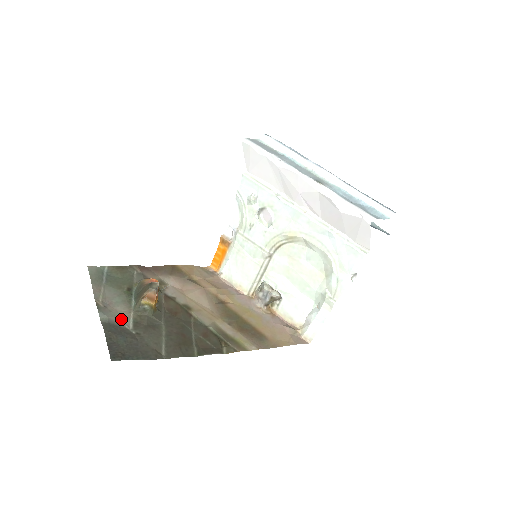
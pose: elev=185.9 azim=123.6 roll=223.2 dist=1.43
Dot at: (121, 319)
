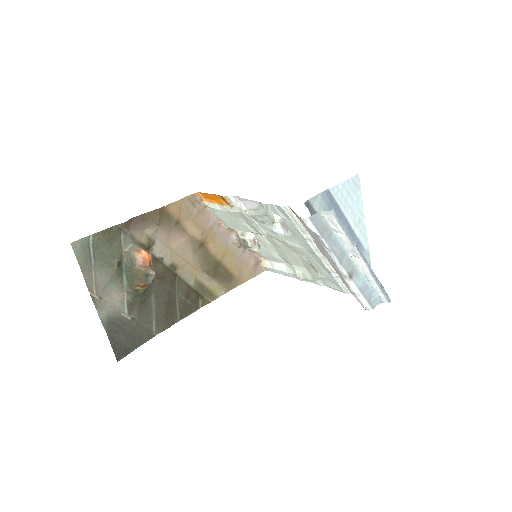
Dot at: (117, 308)
